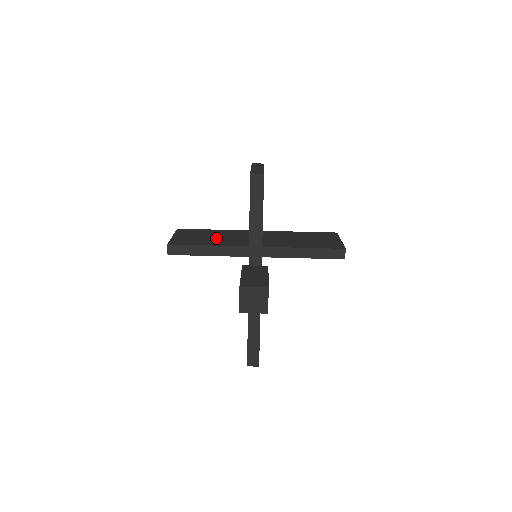
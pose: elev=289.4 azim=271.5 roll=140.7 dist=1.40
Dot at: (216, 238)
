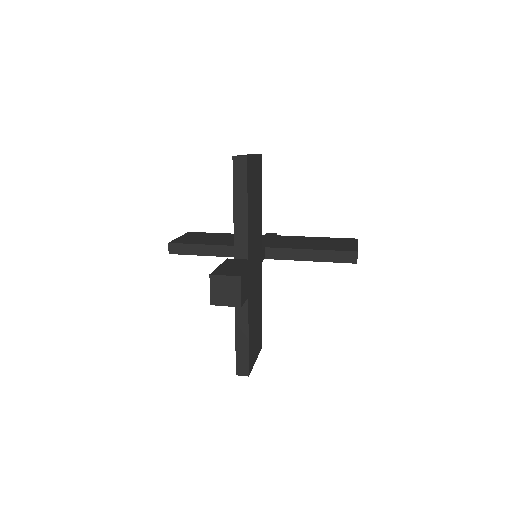
Dot at: (222, 239)
